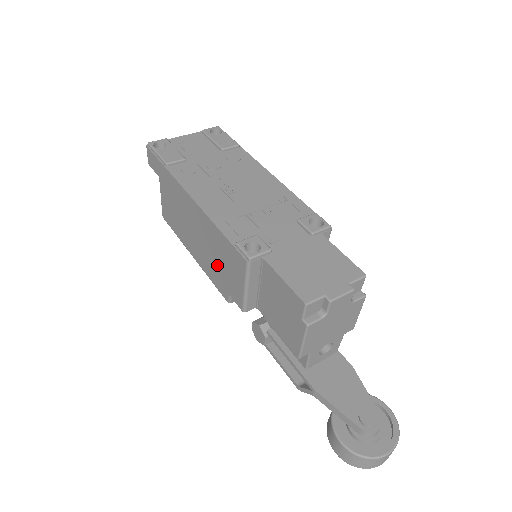
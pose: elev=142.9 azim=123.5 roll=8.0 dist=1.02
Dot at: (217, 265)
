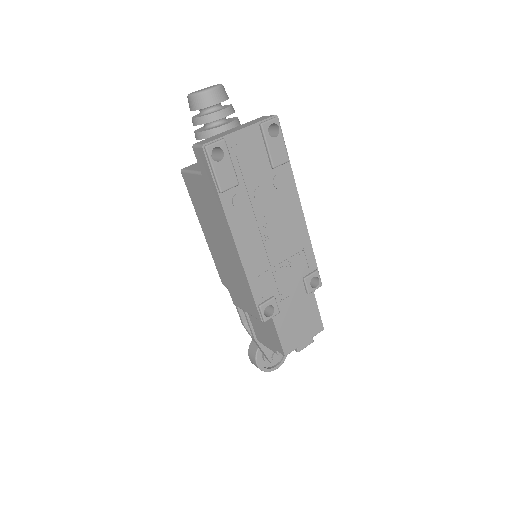
Dot at: (229, 276)
